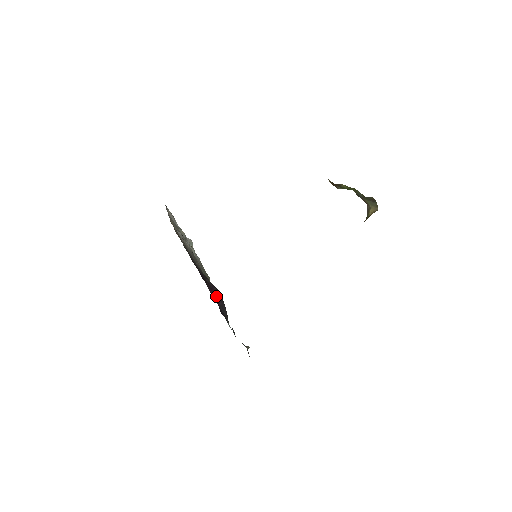
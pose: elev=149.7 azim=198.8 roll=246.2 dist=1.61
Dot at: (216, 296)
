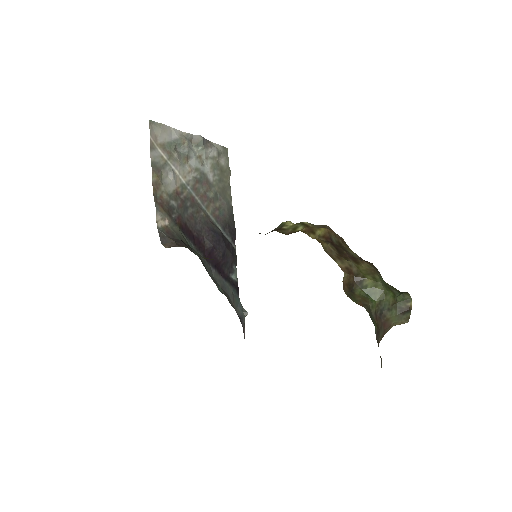
Dot at: (216, 258)
